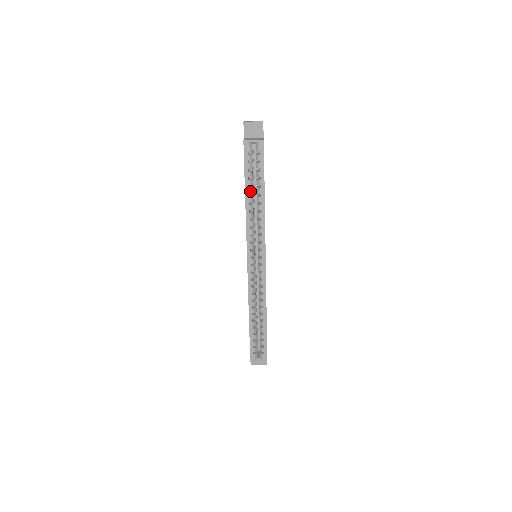
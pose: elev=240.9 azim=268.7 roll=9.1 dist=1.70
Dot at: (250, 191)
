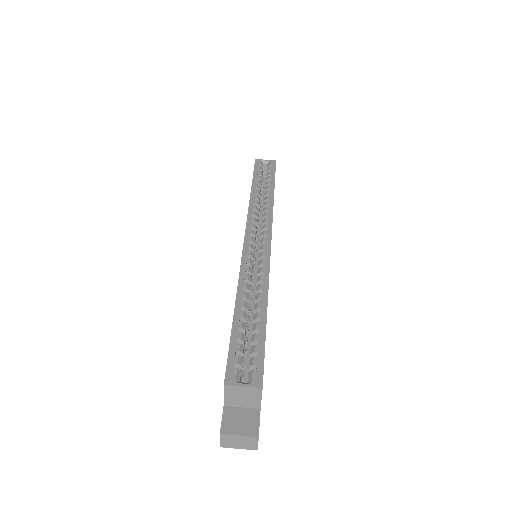
Dot at: (257, 186)
